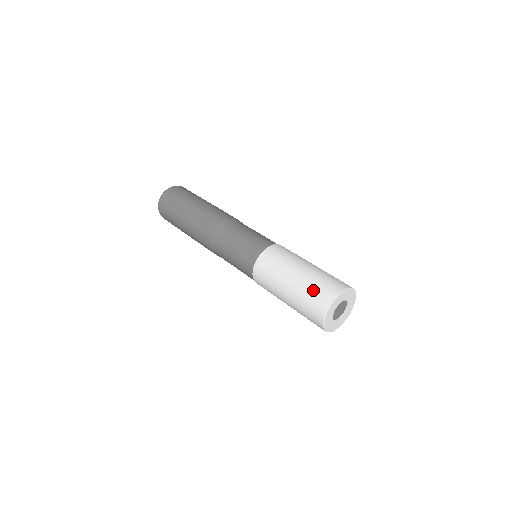
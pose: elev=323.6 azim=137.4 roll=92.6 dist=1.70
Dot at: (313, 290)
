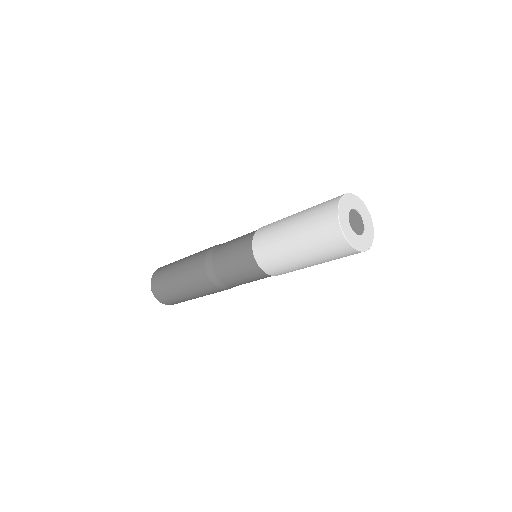
Dot at: occluded
